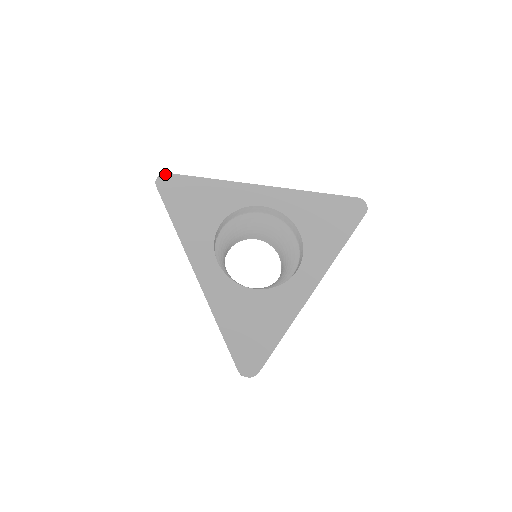
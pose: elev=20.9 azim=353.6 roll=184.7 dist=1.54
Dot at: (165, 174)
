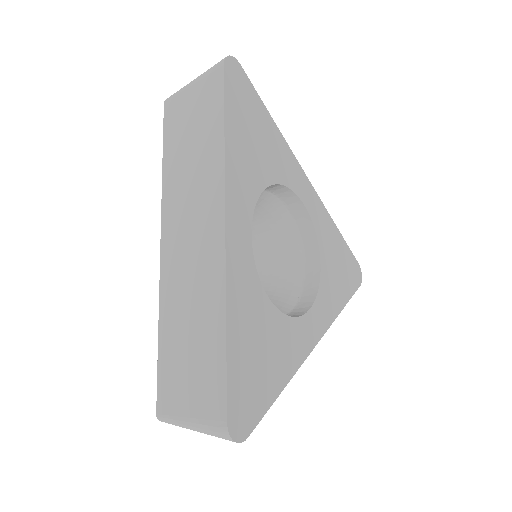
Dot at: (238, 62)
